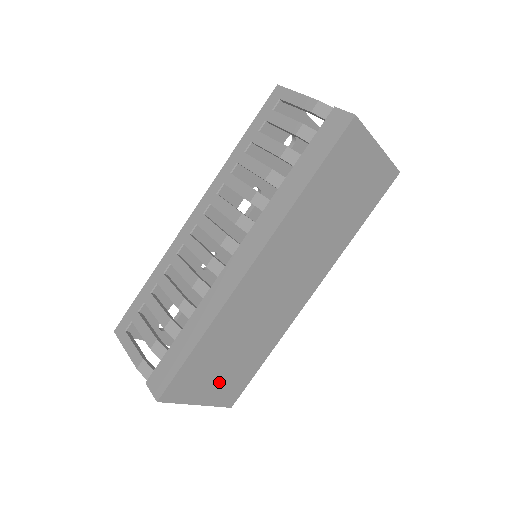
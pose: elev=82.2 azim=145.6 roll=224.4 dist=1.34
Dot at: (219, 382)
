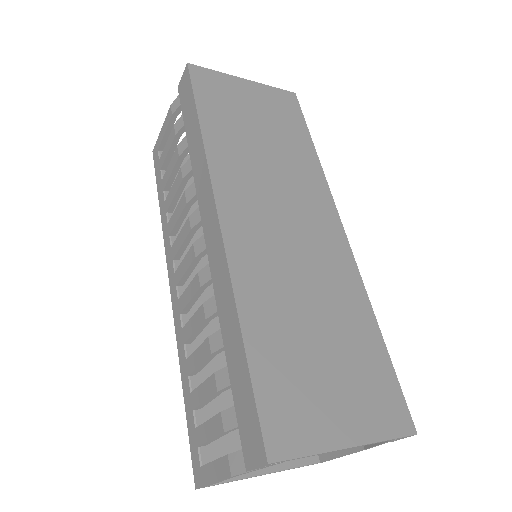
Dot at: (345, 393)
